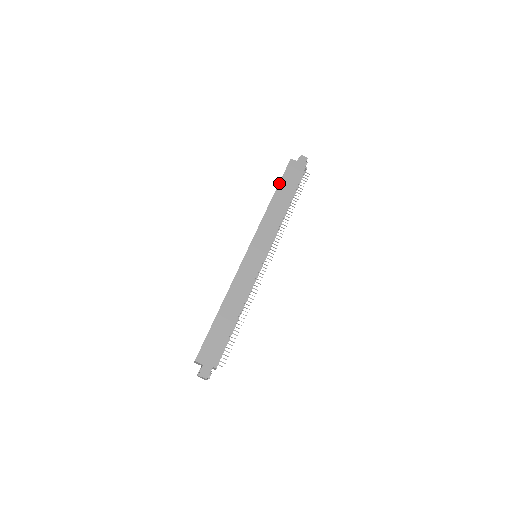
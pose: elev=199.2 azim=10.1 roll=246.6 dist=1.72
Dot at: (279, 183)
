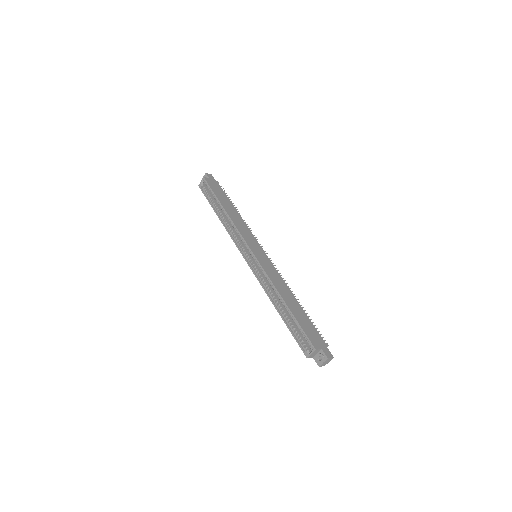
Dot at: (216, 197)
